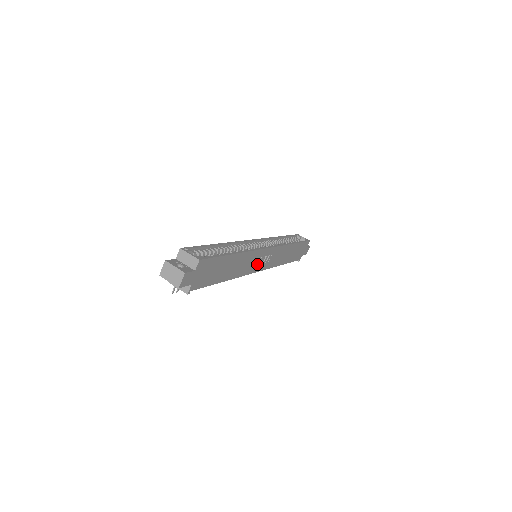
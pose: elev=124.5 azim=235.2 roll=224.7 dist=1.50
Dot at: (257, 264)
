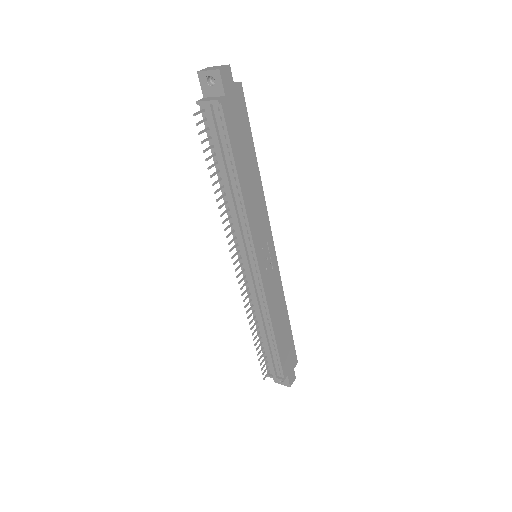
Dot at: (260, 246)
